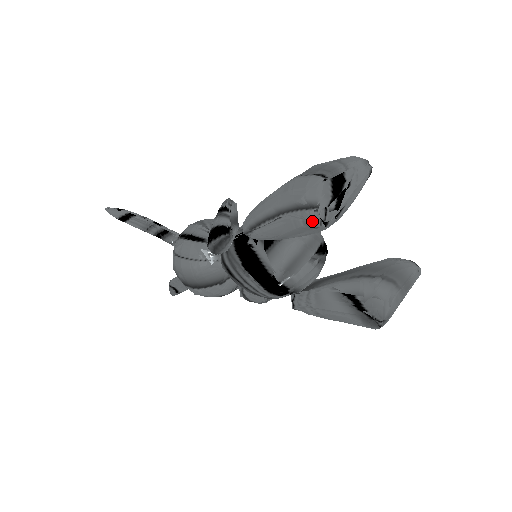
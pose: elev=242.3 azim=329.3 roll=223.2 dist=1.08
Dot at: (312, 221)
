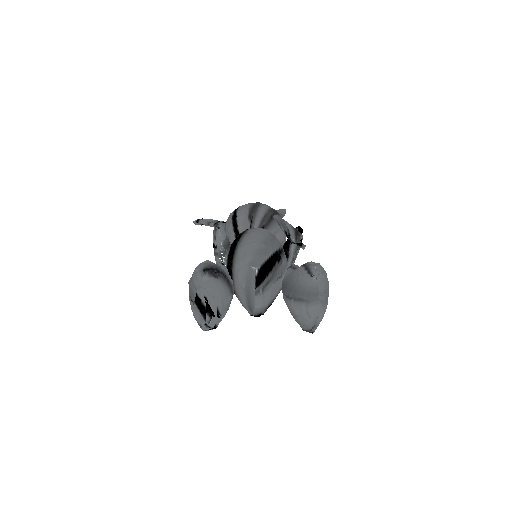
Dot at: occluded
